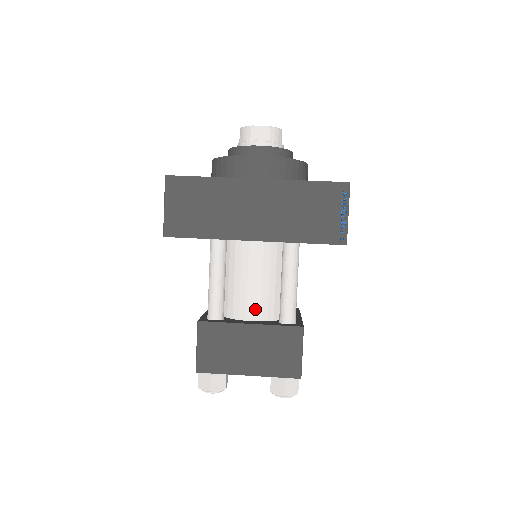
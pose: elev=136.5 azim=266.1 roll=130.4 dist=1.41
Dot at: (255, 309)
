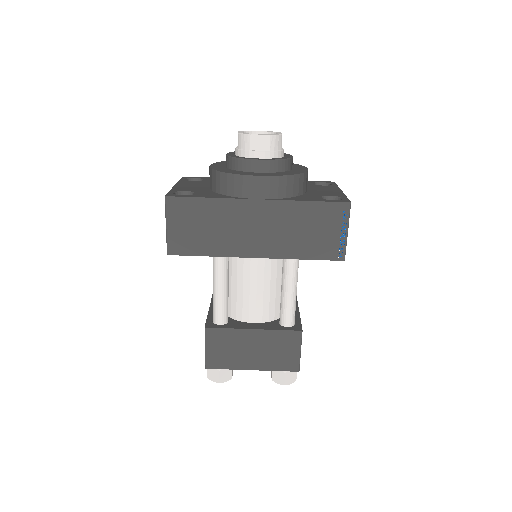
Dot at: (257, 313)
